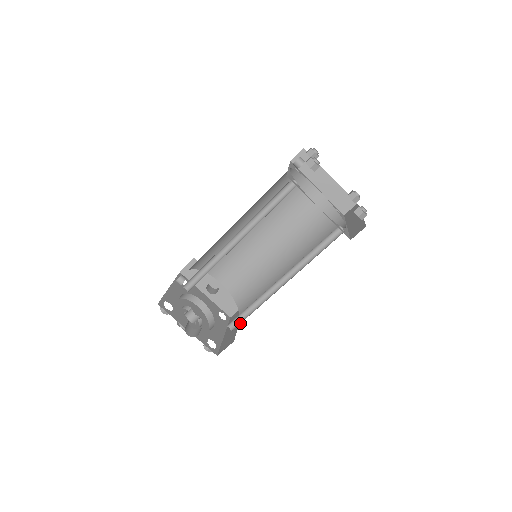
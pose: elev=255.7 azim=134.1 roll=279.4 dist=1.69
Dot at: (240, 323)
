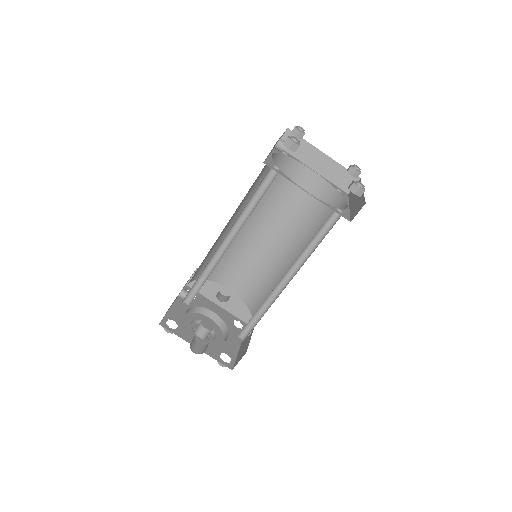
Dot at: occluded
